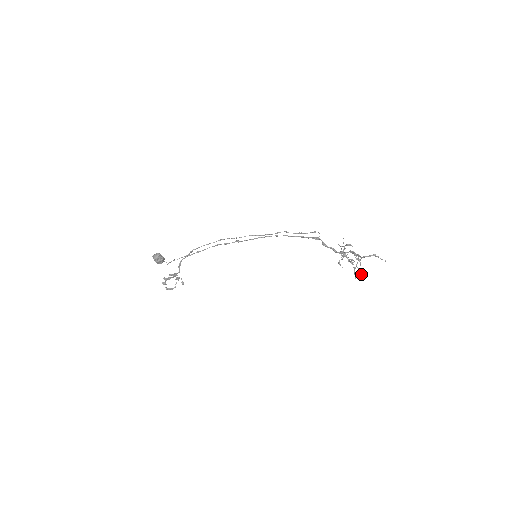
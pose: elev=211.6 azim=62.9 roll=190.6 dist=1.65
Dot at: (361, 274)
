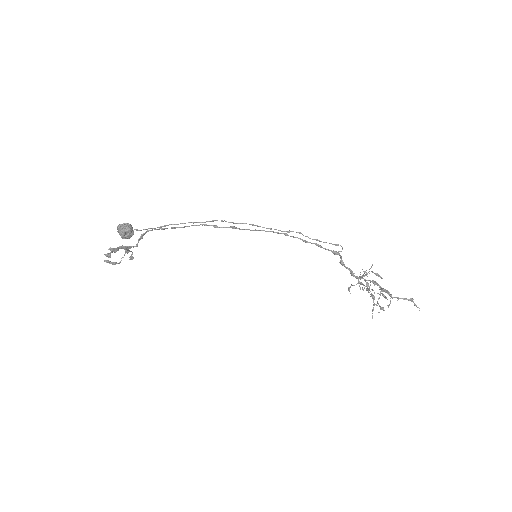
Dot at: occluded
